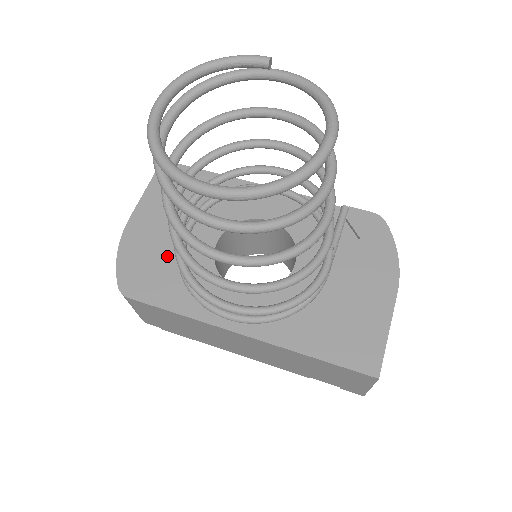
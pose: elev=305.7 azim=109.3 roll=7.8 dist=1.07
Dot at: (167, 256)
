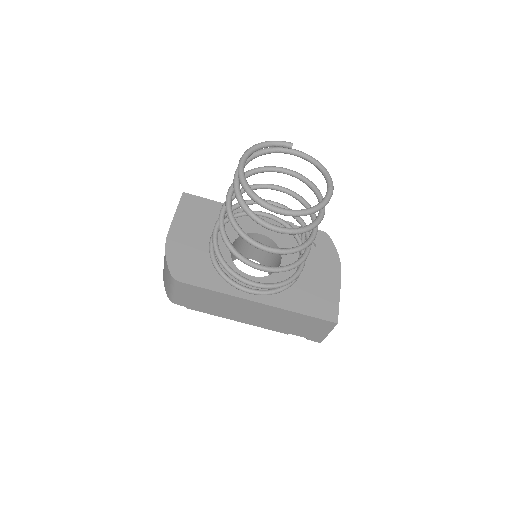
Dot at: (200, 255)
